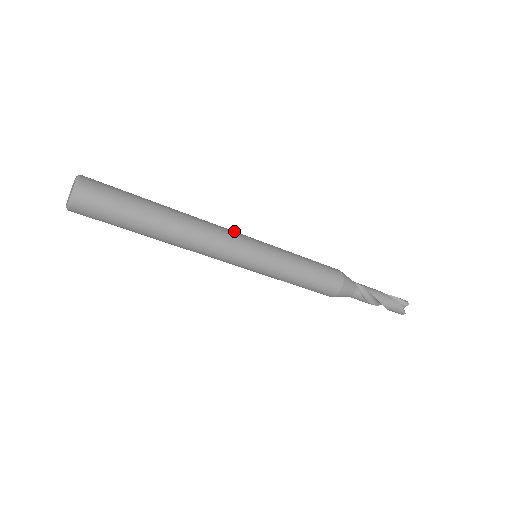
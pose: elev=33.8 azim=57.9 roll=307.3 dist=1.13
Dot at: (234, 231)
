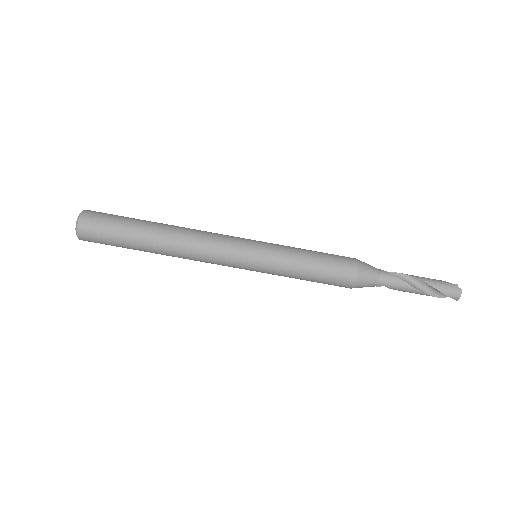
Dot at: occluded
